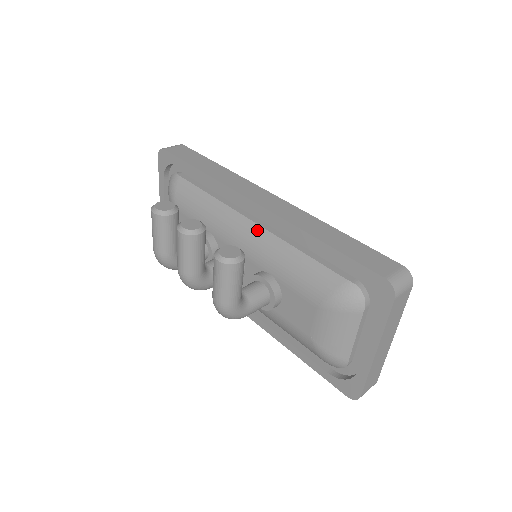
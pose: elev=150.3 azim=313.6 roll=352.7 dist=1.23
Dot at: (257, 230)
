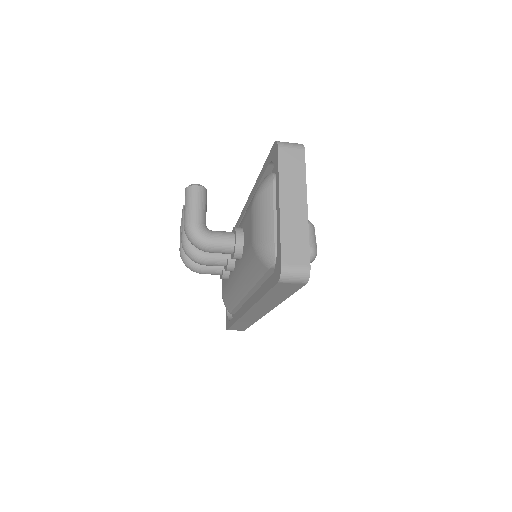
Dot at: occluded
